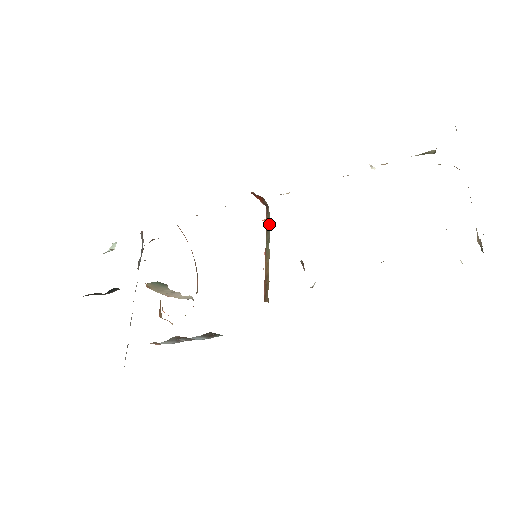
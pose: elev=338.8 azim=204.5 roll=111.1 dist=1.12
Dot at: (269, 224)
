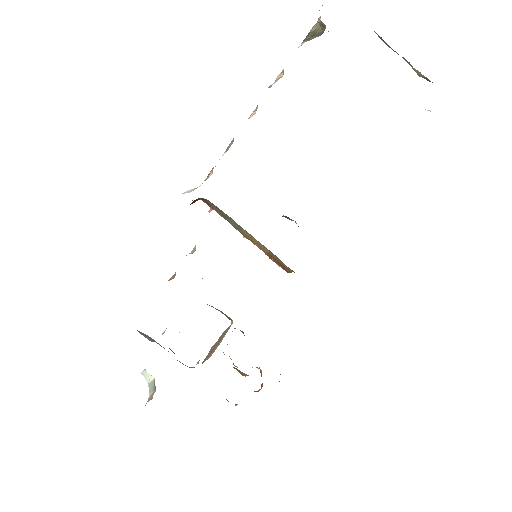
Dot at: (223, 213)
